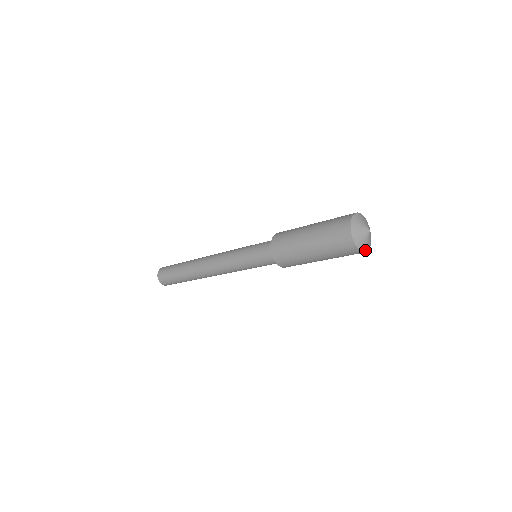
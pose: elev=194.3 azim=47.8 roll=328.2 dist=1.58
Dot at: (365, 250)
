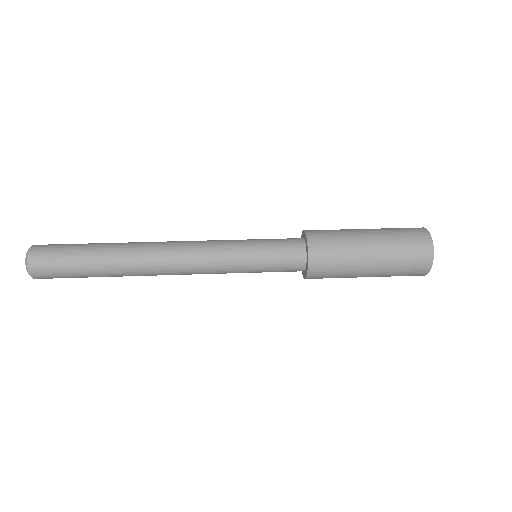
Dot at: occluded
